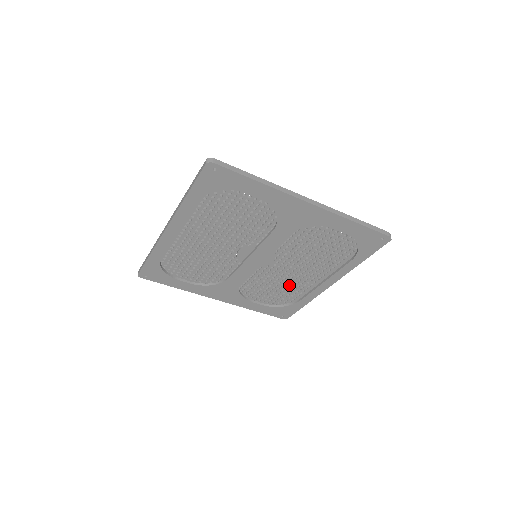
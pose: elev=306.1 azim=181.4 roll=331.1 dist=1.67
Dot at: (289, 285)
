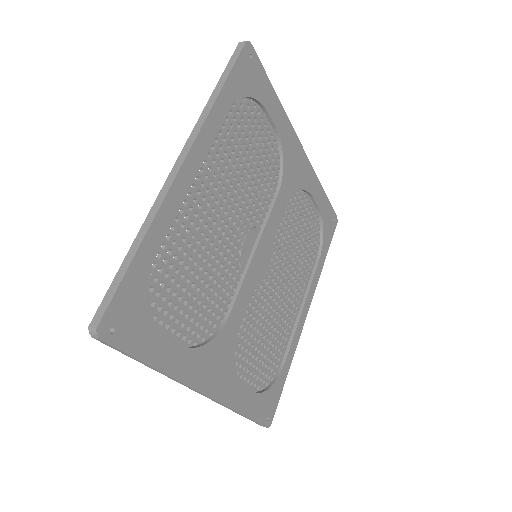
Dot at: (276, 328)
